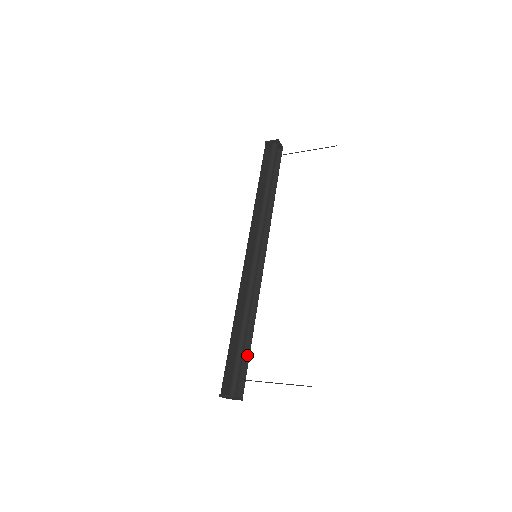
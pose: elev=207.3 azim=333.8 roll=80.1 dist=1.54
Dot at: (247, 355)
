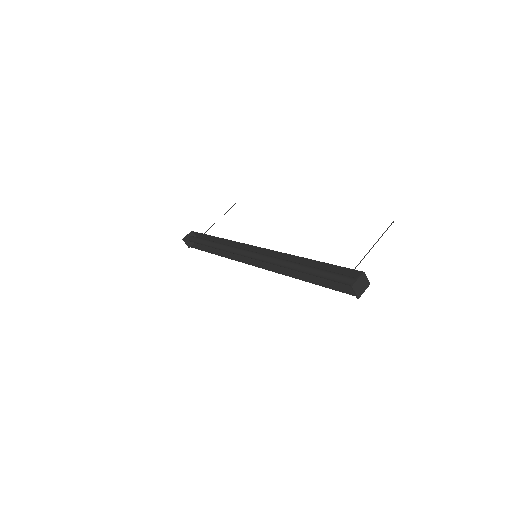
Dot at: occluded
